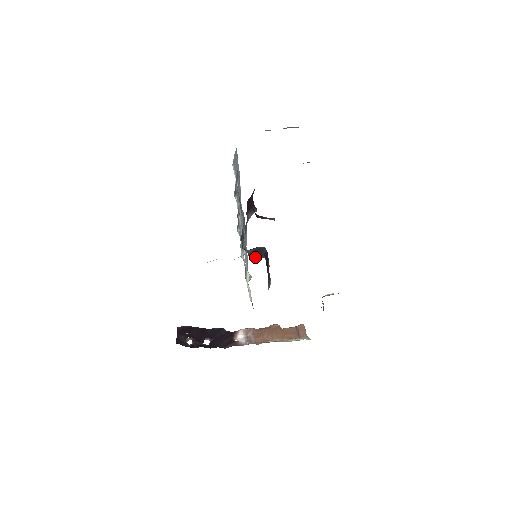
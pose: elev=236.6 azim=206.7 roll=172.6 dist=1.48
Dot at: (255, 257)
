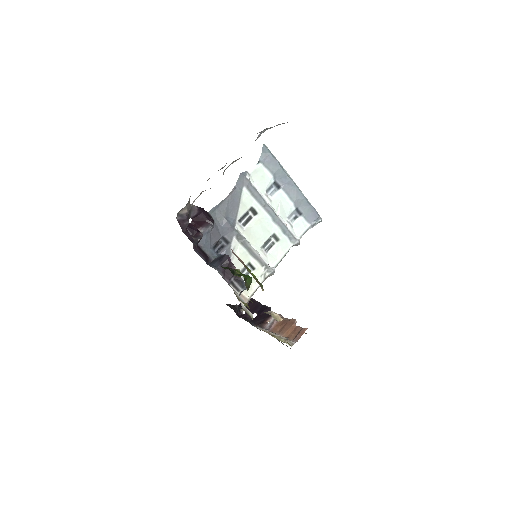
Dot at: (210, 265)
